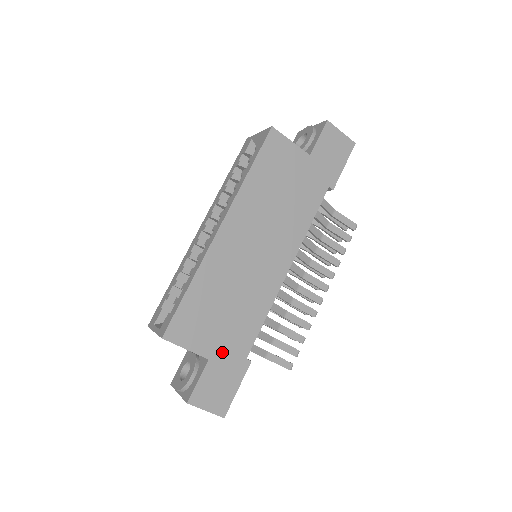
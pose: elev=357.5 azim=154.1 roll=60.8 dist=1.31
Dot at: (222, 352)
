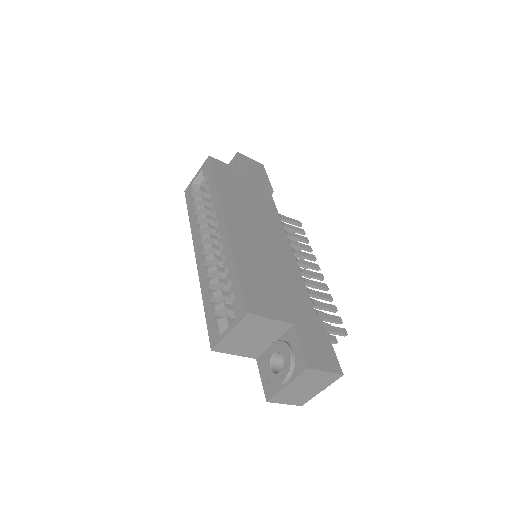
Dot at: (298, 316)
